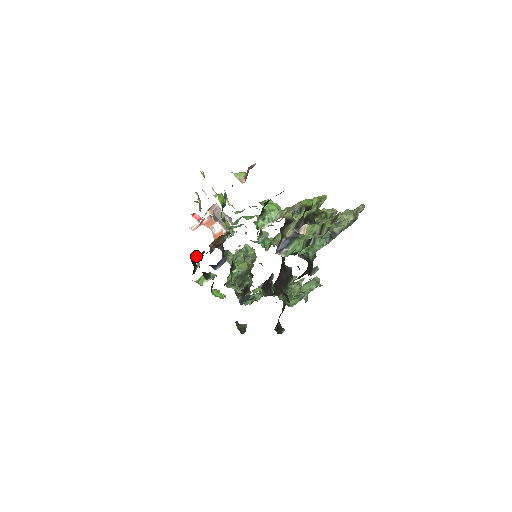
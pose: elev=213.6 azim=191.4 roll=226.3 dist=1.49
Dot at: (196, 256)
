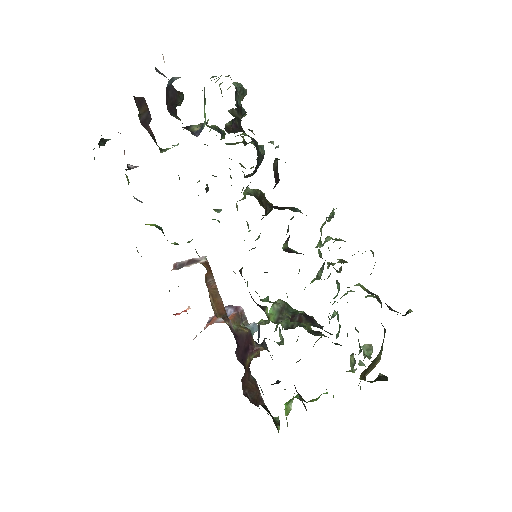
Dot at: (248, 389)
